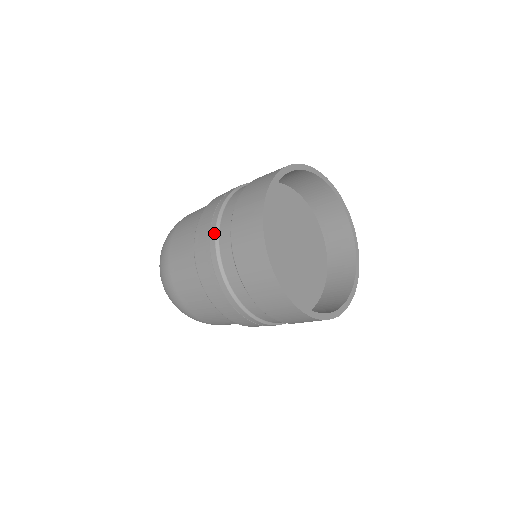
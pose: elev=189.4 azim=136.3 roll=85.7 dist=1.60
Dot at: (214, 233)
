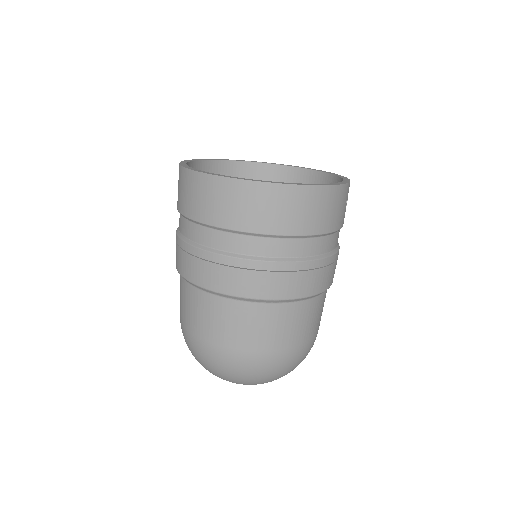
Dot at: occluded
